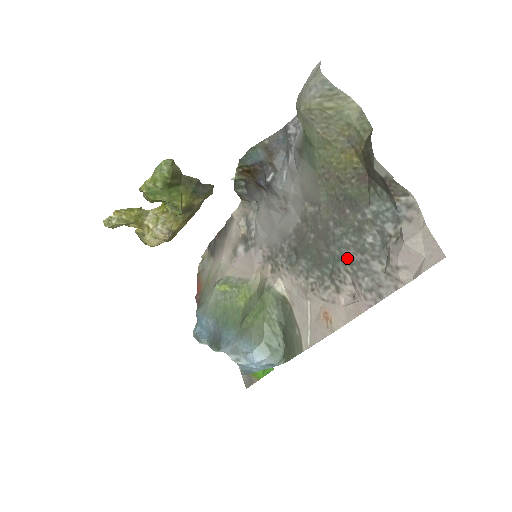
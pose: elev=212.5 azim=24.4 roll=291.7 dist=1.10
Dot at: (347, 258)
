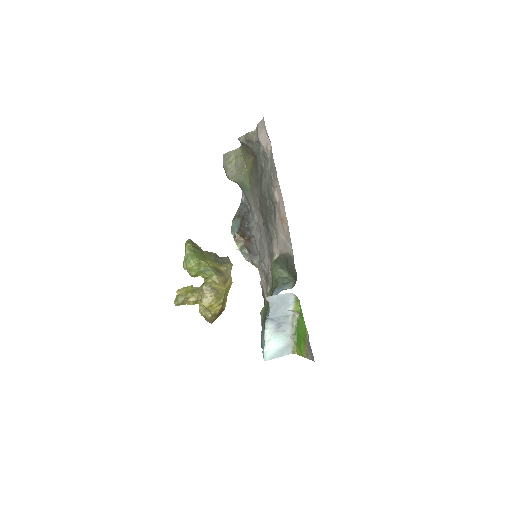
Dot at: (268, 186)
